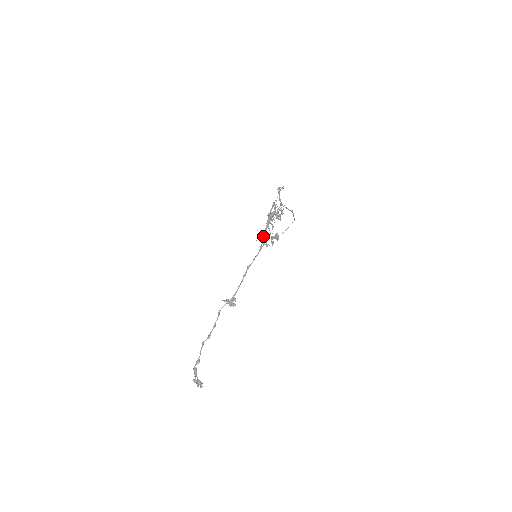
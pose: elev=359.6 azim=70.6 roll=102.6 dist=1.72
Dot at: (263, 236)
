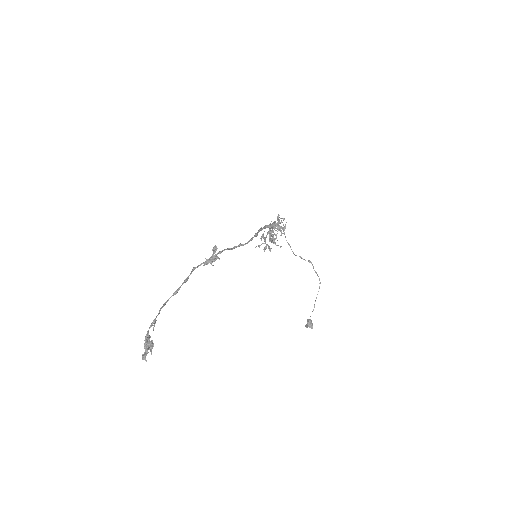
Dot at: (261, 236)
